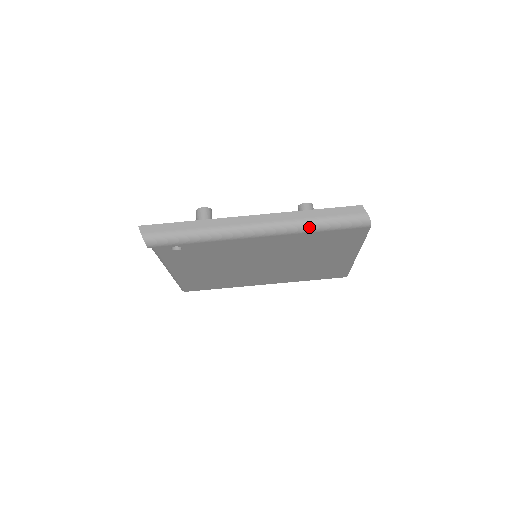
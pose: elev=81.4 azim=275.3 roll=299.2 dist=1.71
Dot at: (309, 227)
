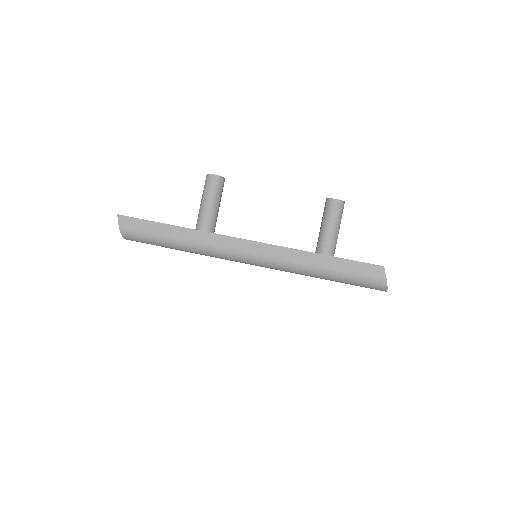
Dot at: (312, 273)
